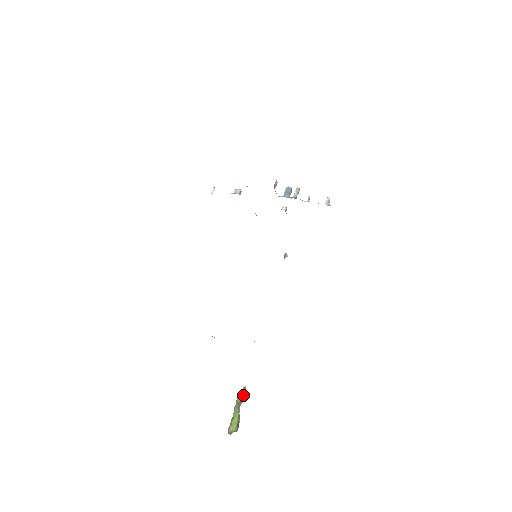
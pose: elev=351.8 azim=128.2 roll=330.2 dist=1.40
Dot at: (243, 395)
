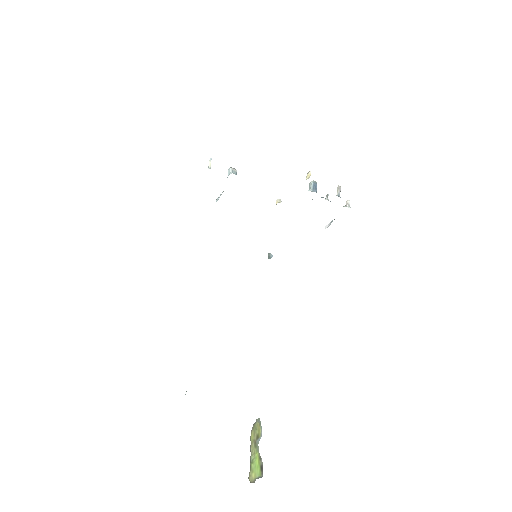
Dot at: (259, 429)
